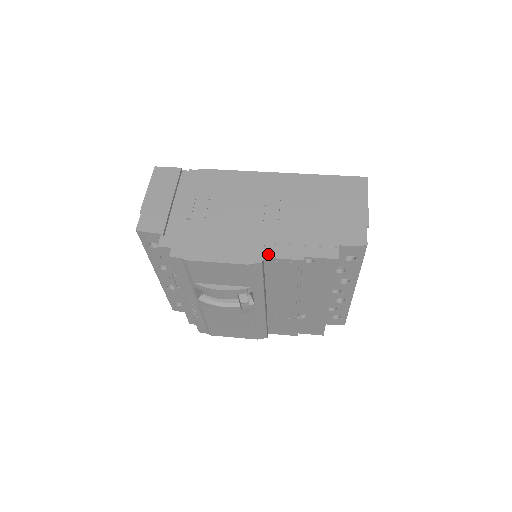
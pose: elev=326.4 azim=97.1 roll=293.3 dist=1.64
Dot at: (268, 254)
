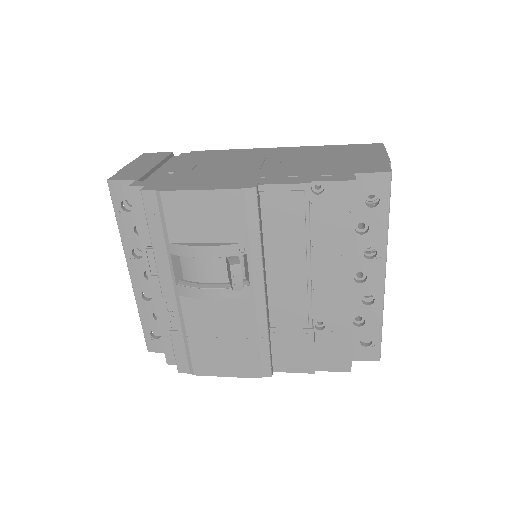
Dot at: (265, 182)
